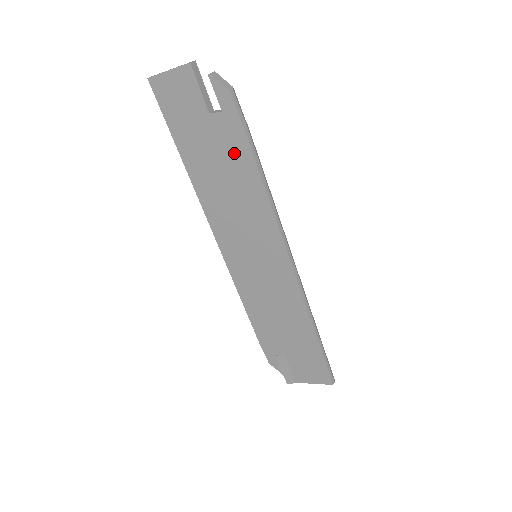
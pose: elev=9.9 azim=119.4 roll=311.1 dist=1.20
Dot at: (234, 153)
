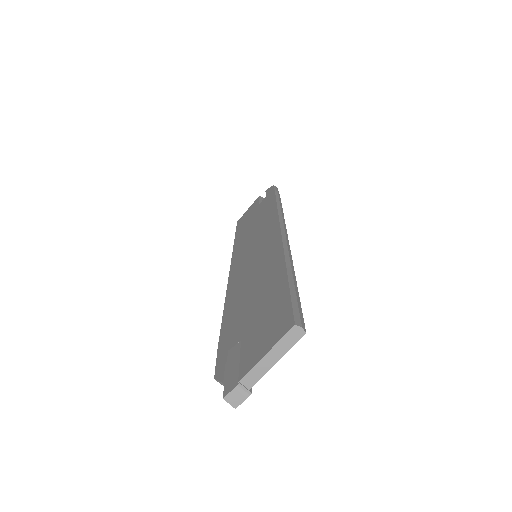
Dot at: (265, 206)
